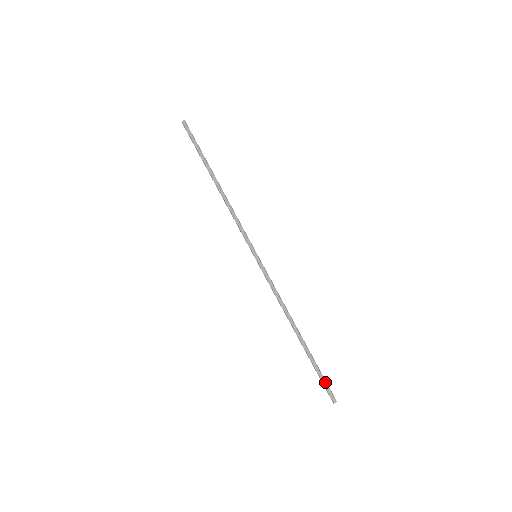
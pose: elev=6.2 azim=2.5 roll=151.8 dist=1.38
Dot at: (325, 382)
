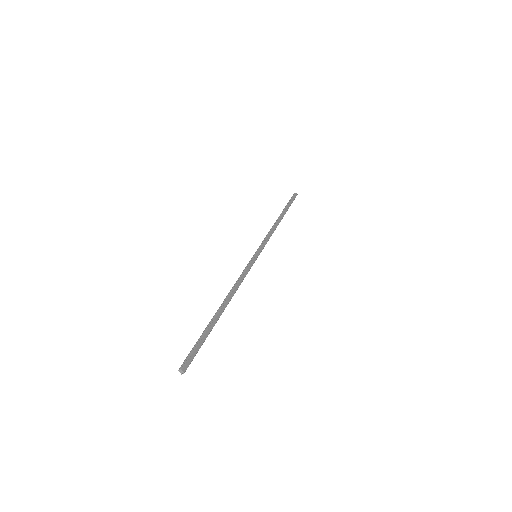
Dot at: (197, 351)
